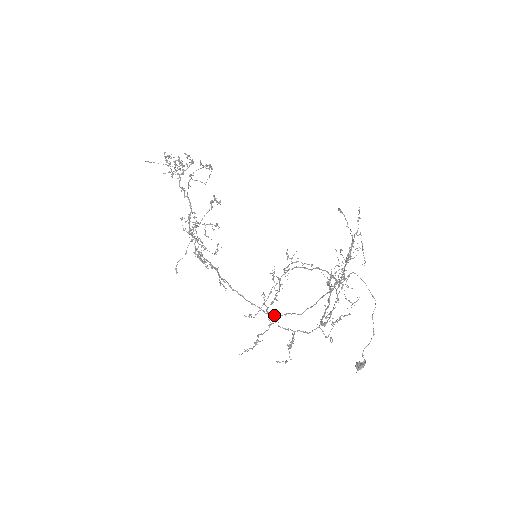
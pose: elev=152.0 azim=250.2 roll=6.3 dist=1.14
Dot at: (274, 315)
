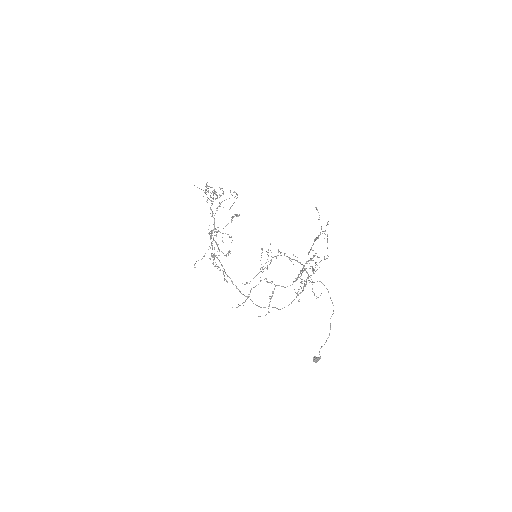
Dot at: occluded
